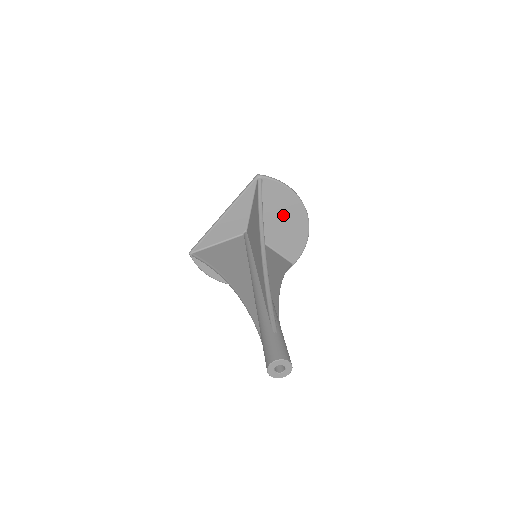
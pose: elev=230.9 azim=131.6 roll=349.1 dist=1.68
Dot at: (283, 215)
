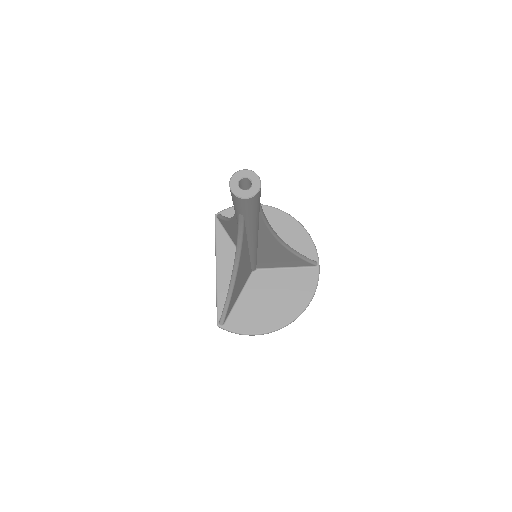
Dot at: occluded
